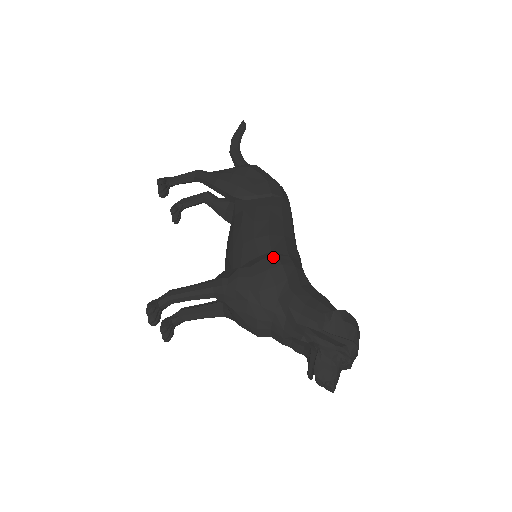
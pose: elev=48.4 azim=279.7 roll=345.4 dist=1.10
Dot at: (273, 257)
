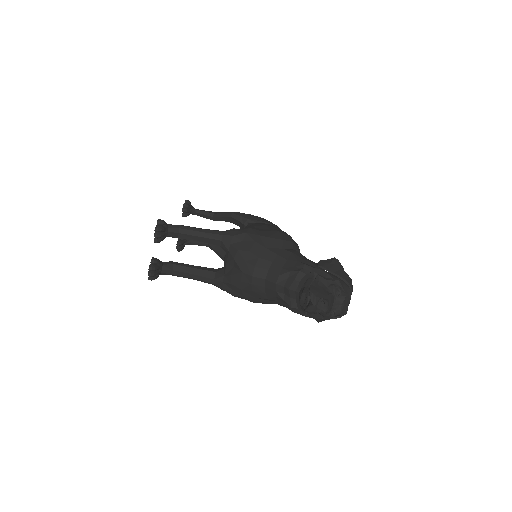
Dot at: (283, 231)
